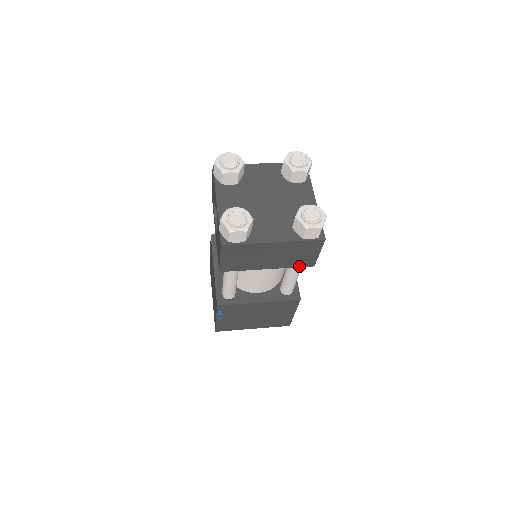
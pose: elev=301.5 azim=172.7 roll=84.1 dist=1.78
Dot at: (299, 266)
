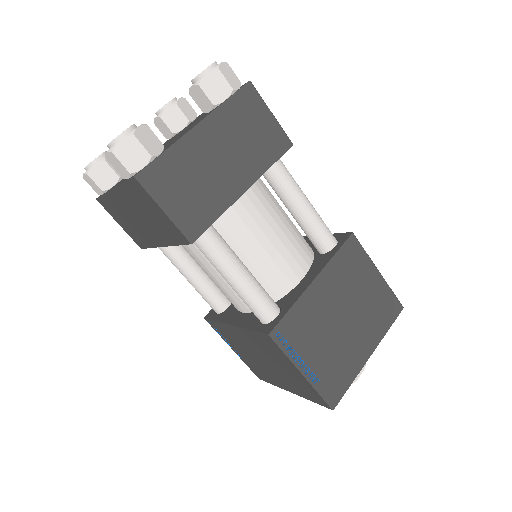
Dot at: (179, 242)
